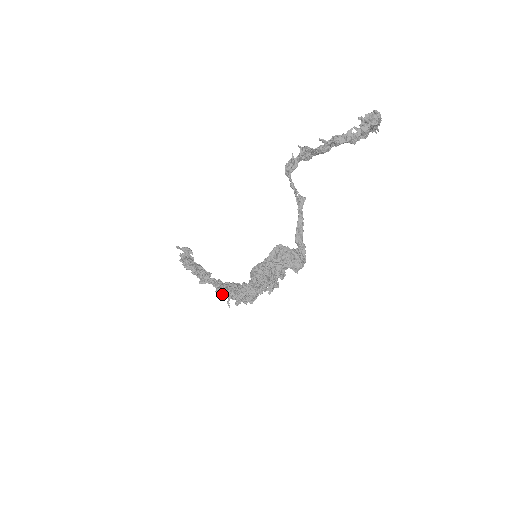
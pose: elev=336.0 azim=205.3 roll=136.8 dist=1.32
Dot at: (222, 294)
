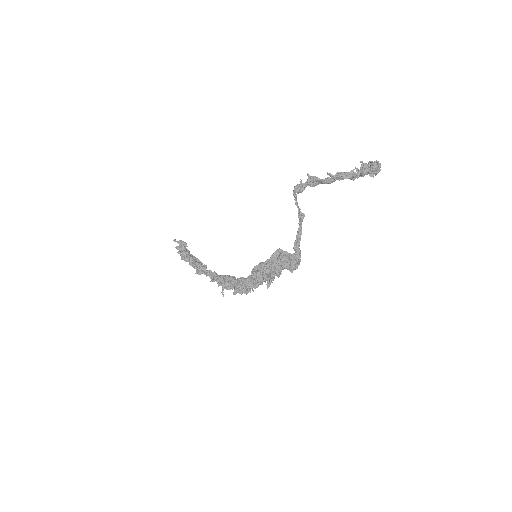
Dot at: occluded
